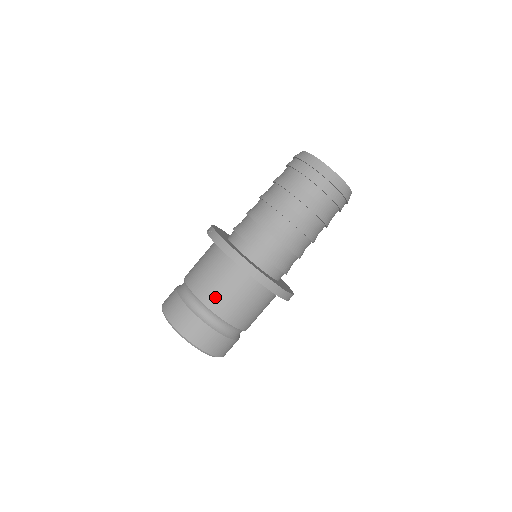
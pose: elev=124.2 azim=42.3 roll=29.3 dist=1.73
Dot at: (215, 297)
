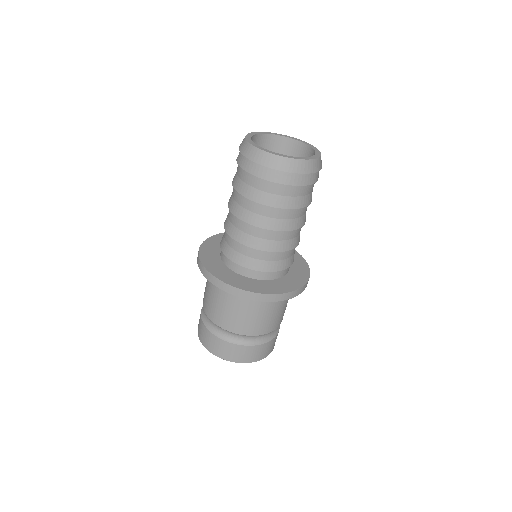
Dot at: (226, 319)
